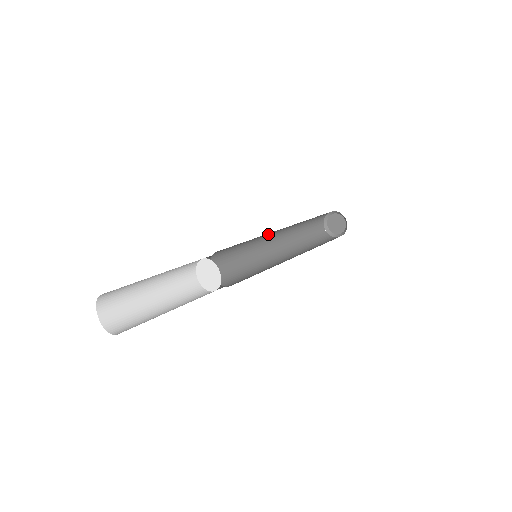
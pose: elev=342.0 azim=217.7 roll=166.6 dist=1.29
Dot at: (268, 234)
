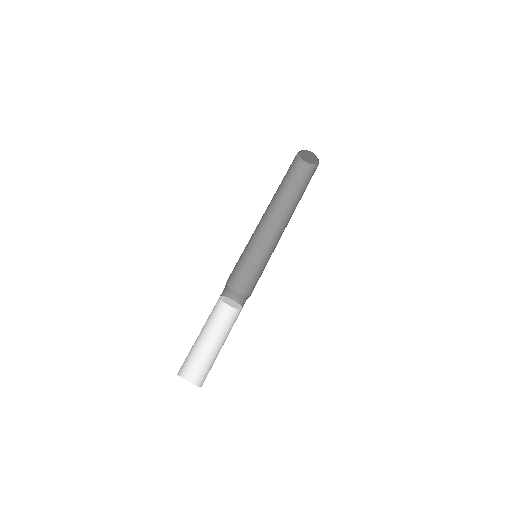
Dot at: occluded
